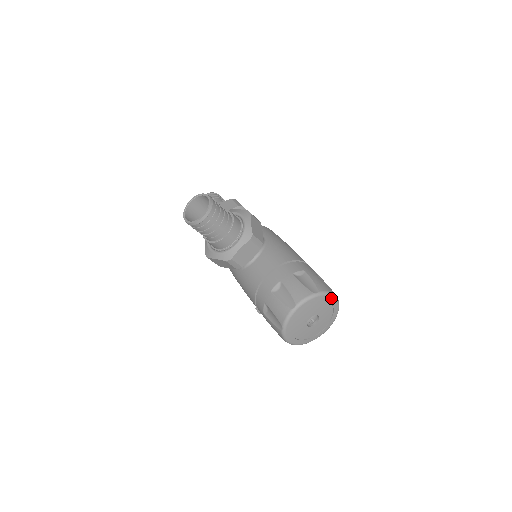
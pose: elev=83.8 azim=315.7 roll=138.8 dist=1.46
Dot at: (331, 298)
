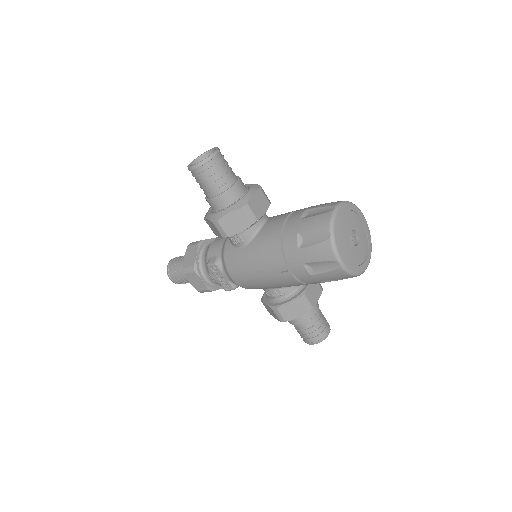
Dot at: (361, 215)
